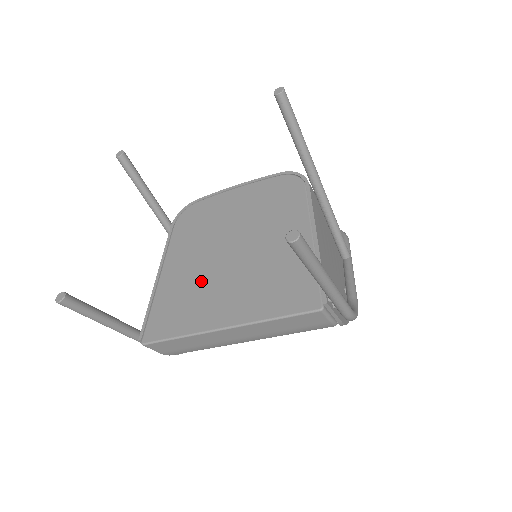
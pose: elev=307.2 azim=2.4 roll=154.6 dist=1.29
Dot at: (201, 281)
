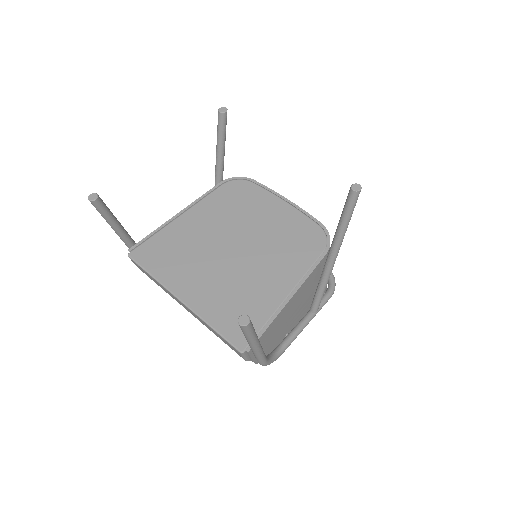
Dot at: (198, 250)
